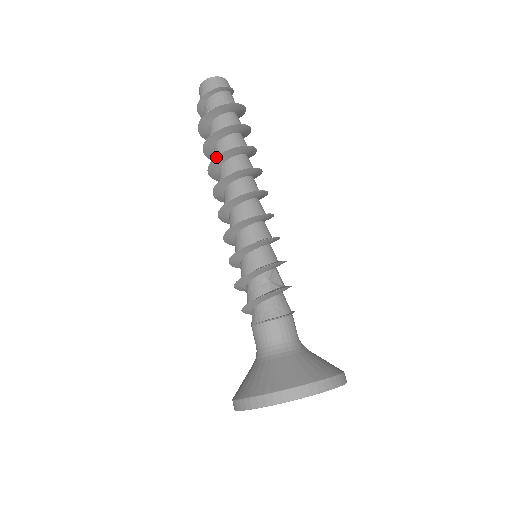
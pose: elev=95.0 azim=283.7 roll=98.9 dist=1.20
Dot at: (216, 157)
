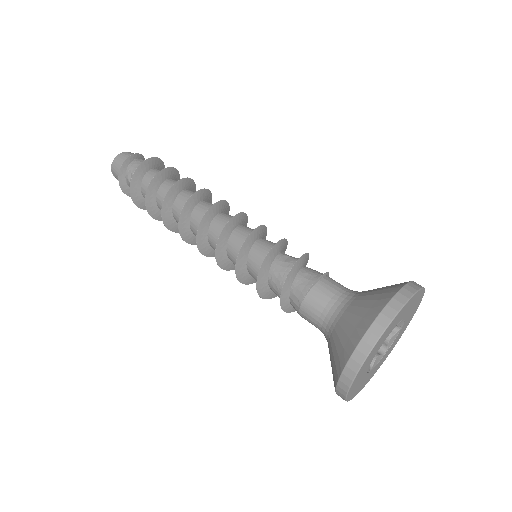
Dot at: (168, 191)
